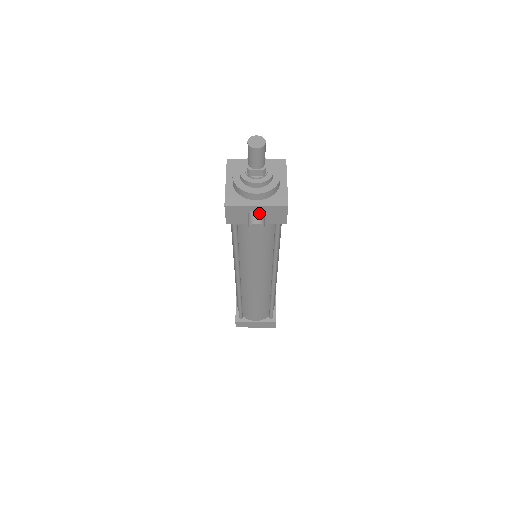
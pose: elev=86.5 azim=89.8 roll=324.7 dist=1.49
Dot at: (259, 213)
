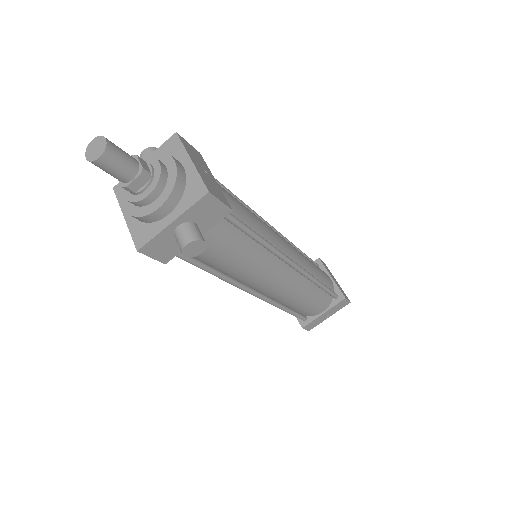
Dot at: (183, 227)
